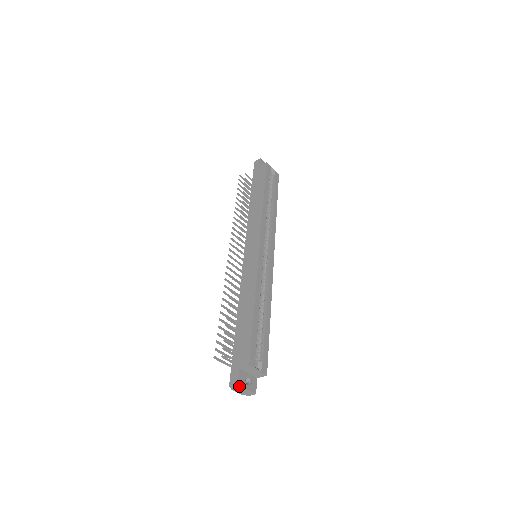
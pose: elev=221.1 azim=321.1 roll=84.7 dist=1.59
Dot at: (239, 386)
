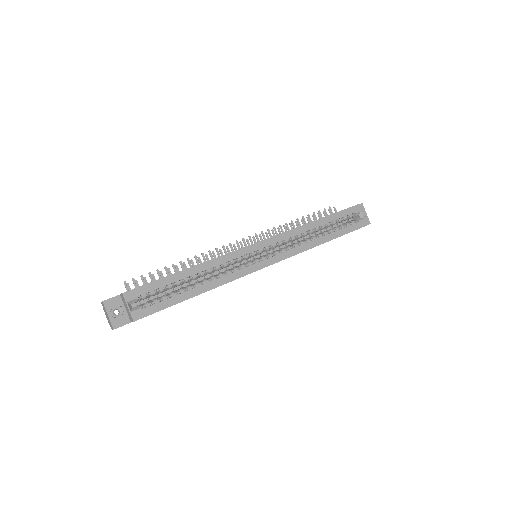
Dot at: (104, 305)
